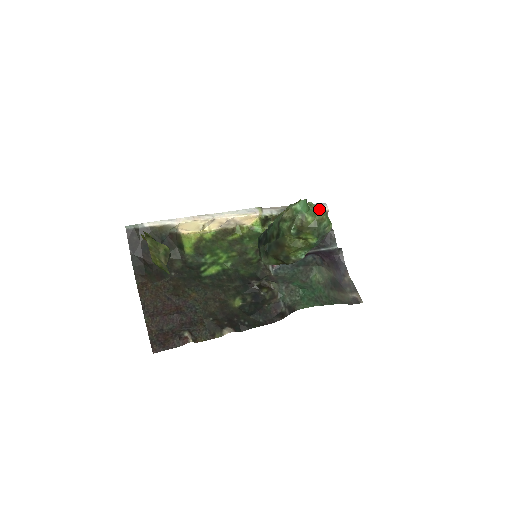
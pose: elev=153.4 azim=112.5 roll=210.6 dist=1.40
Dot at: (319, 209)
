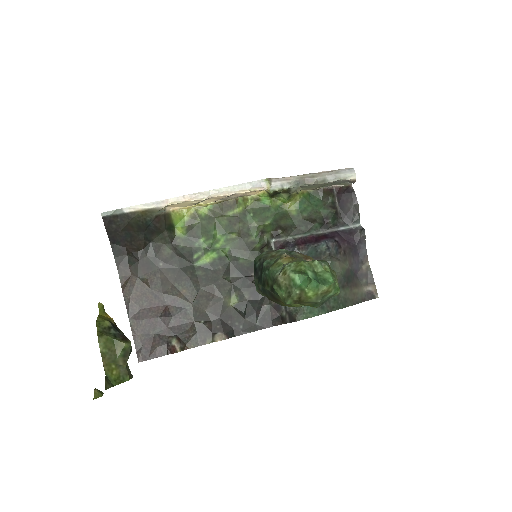
Dot at: (325, 276)
